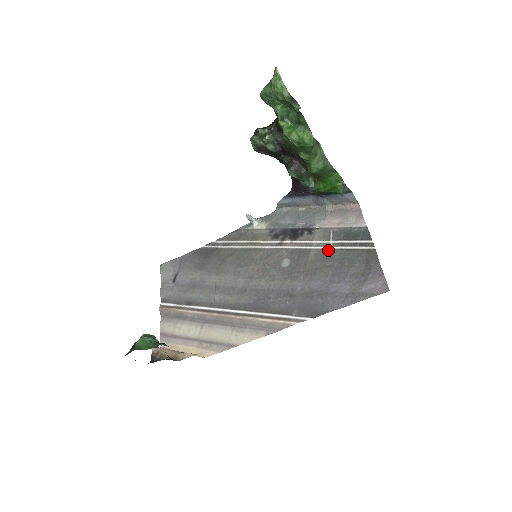
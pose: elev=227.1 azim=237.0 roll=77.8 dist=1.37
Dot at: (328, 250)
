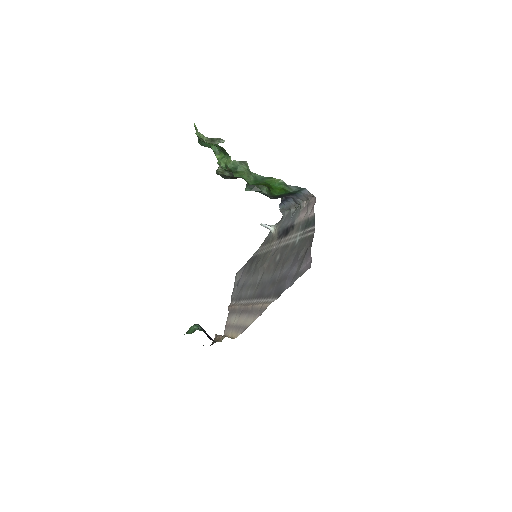
Dot at: (296, 241)
